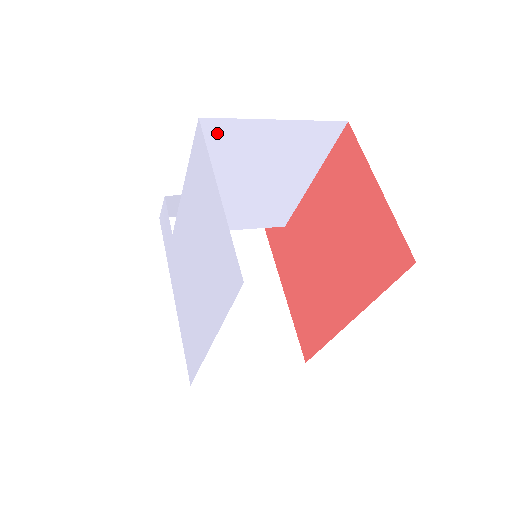
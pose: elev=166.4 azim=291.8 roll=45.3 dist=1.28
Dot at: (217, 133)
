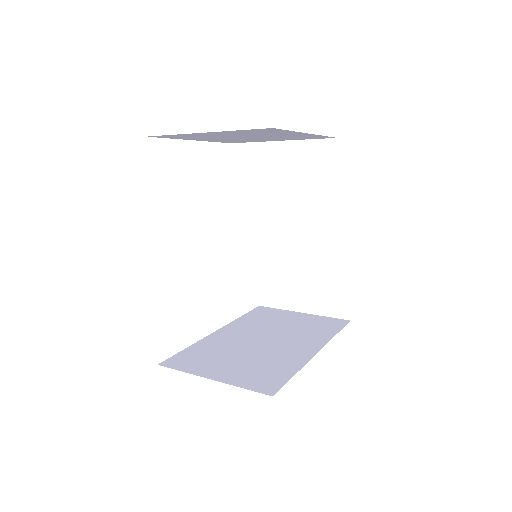
Dot at: (244, 157)
